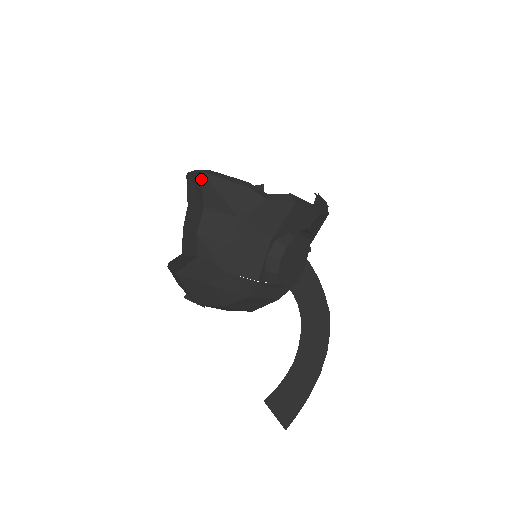
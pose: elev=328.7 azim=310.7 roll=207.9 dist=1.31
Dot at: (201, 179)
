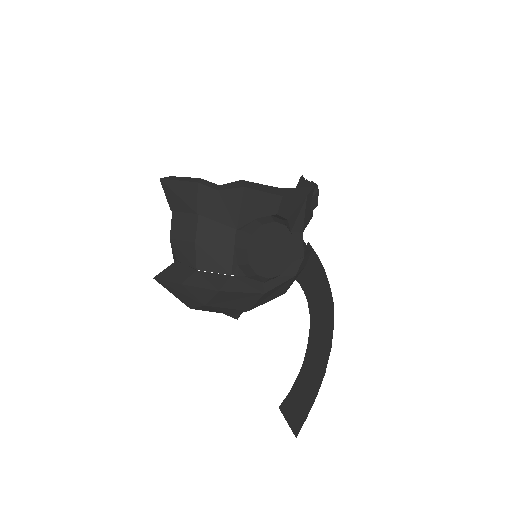
Dot at: (162, 186)
